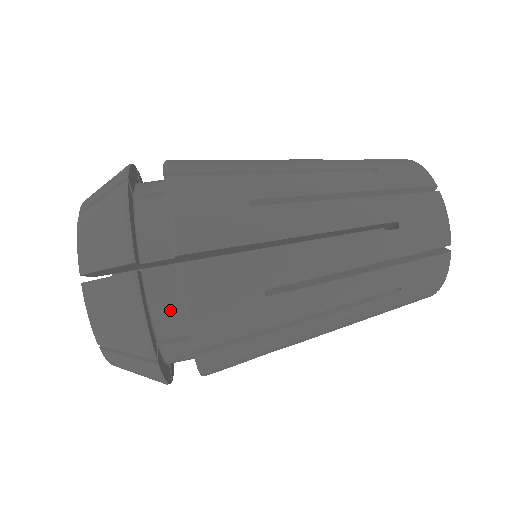
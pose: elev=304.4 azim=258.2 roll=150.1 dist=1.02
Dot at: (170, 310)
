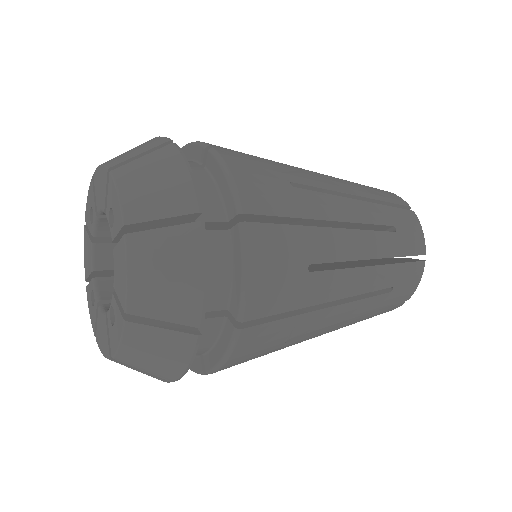
Dot at: (218, 276)
